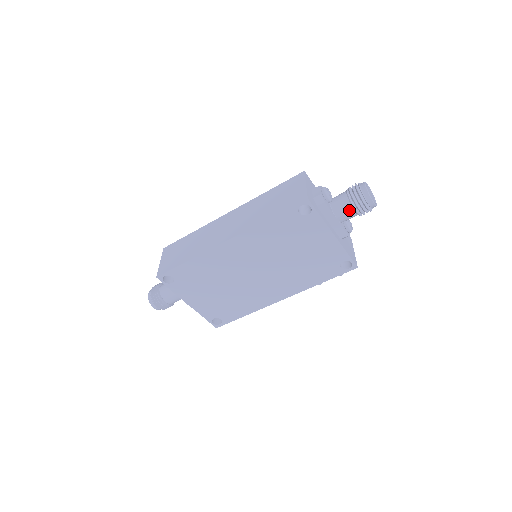
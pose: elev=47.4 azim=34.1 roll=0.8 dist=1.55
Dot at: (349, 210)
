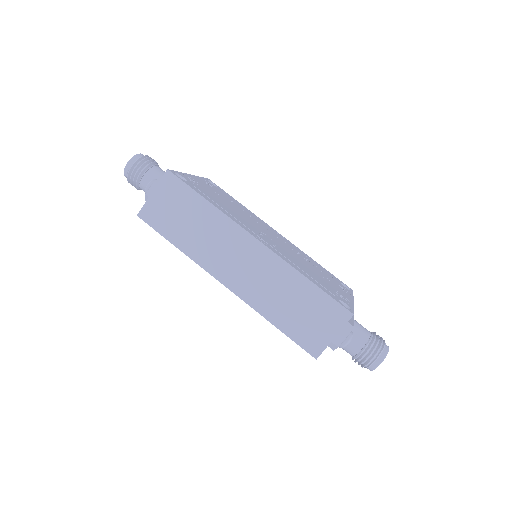
Dot at: (349, 353)
